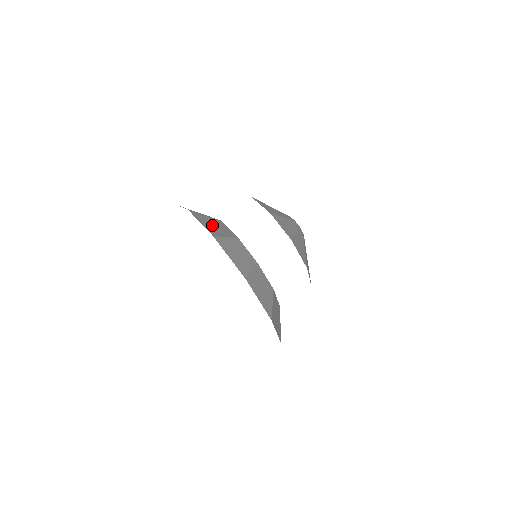
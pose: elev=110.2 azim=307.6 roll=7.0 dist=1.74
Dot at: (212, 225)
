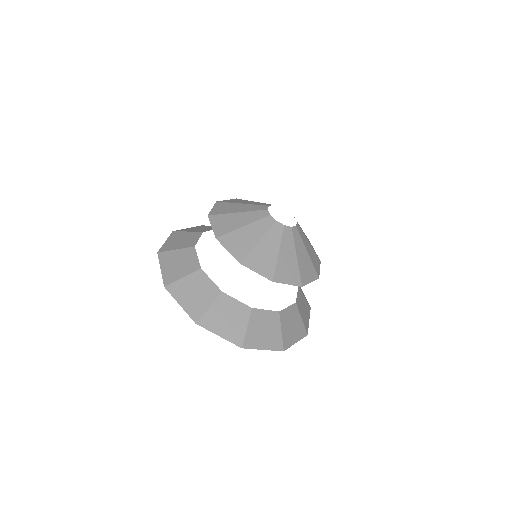
Dot at: (265, 334)
